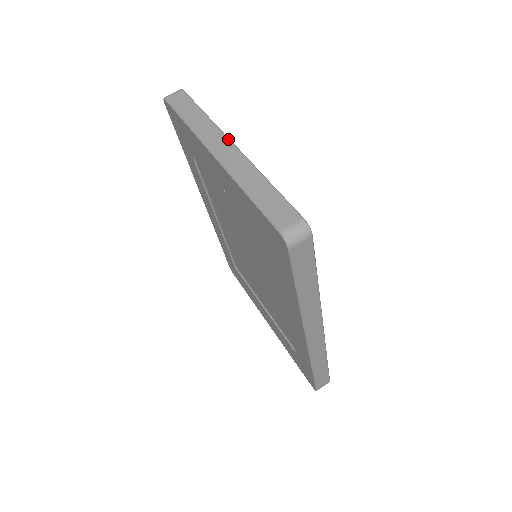
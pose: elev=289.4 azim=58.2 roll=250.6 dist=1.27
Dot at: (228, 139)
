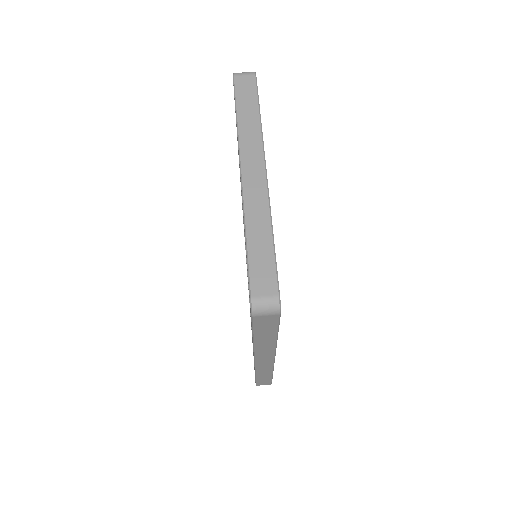
Dot at: (264, 163)
